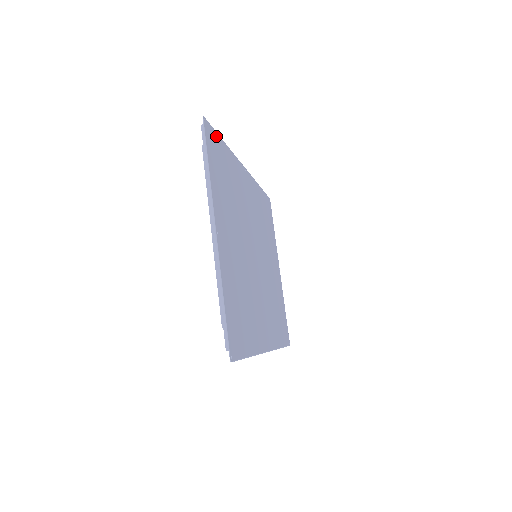
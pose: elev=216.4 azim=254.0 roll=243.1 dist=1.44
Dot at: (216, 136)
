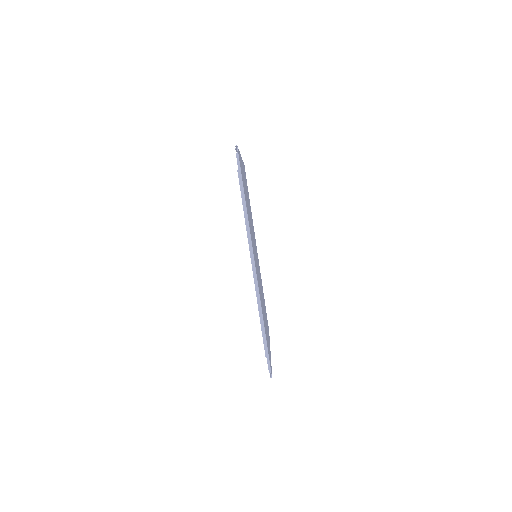
Dot at: (247, 186)
